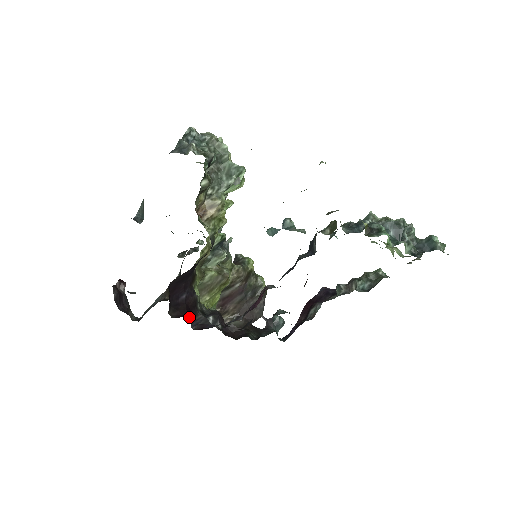
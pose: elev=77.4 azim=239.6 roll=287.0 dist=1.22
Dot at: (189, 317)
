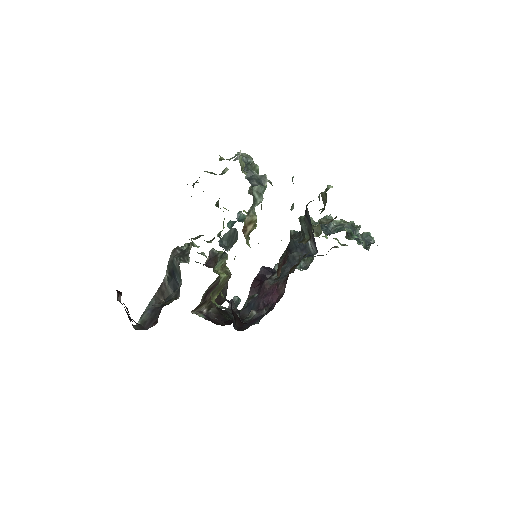
Dot at: occluded
